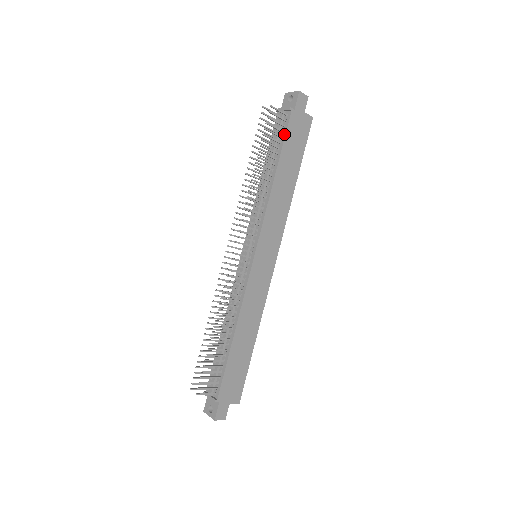
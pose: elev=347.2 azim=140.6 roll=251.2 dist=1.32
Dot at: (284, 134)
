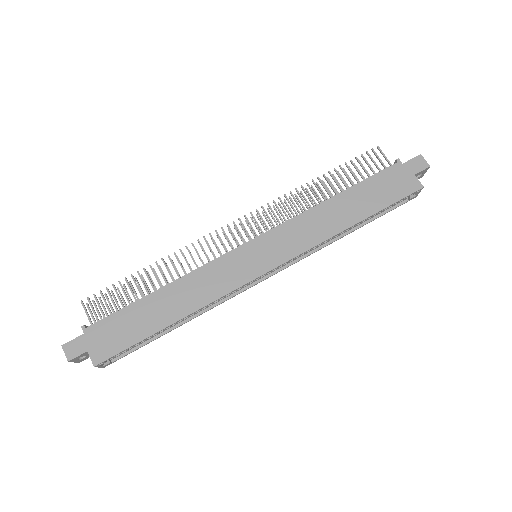
Dot at: (374, 175)
